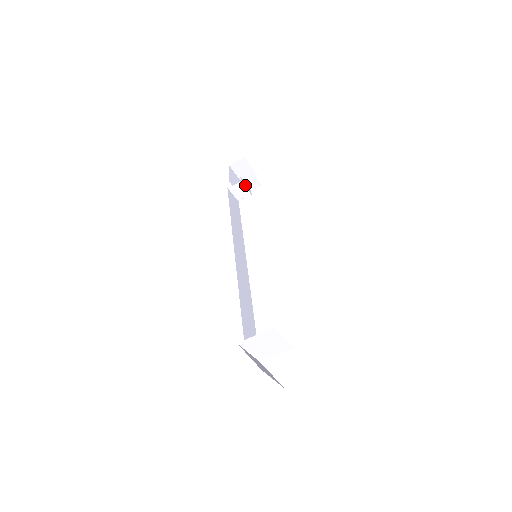
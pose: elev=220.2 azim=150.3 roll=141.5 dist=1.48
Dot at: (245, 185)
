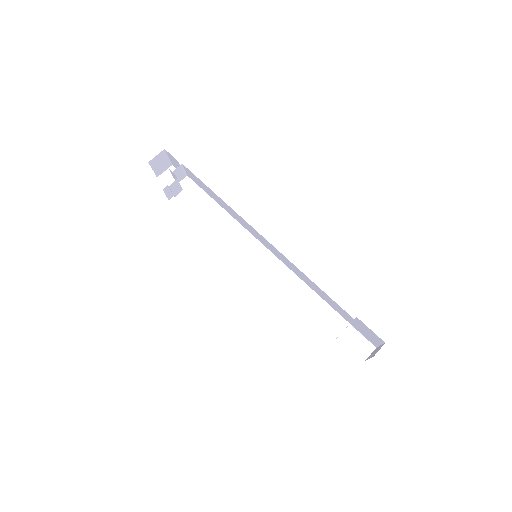
Dot at: occluded
